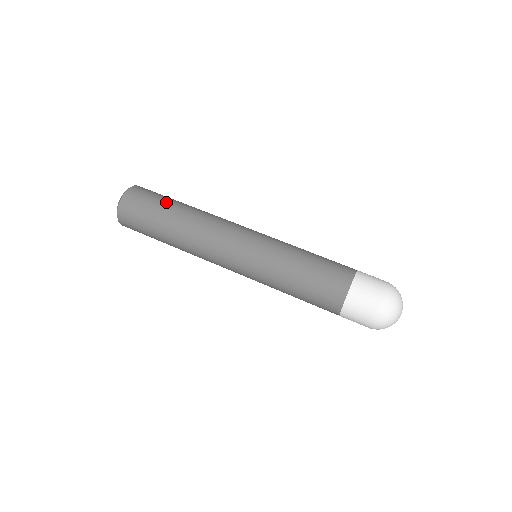
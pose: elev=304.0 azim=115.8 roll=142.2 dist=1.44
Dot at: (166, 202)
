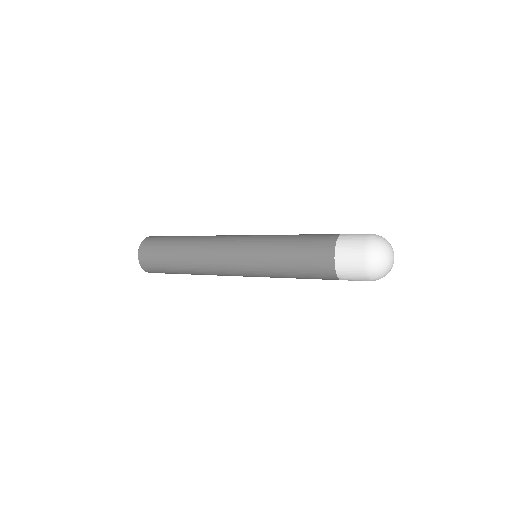
Dot at: (176, 236)
